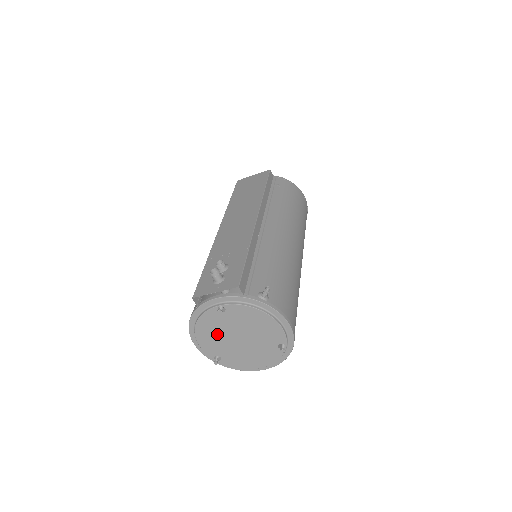
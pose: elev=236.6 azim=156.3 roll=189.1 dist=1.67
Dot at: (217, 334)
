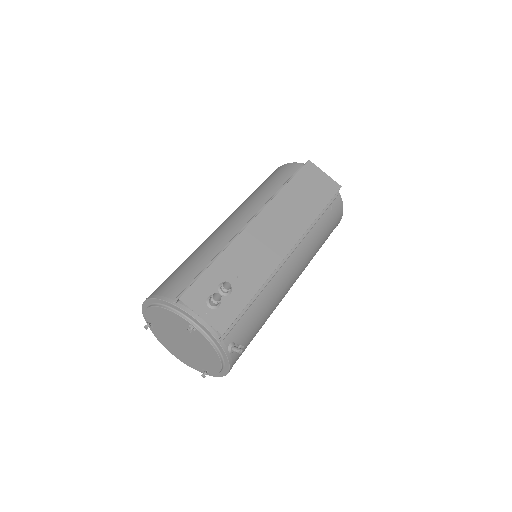
Dot at: (169, 324)
